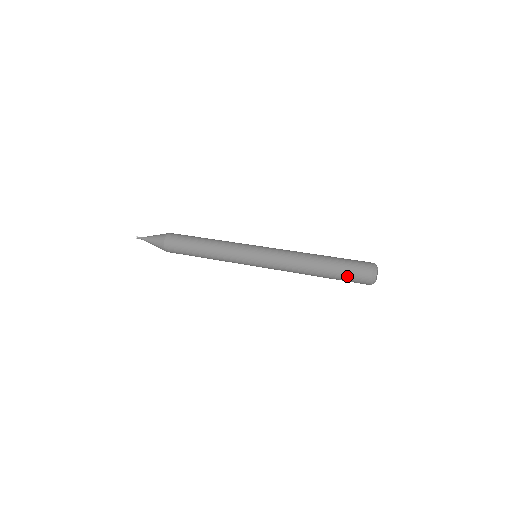
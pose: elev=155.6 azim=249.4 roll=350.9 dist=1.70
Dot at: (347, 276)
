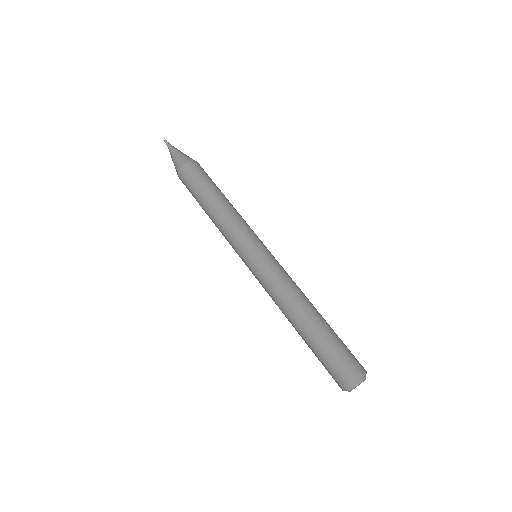
Dot at: (323, 362)
